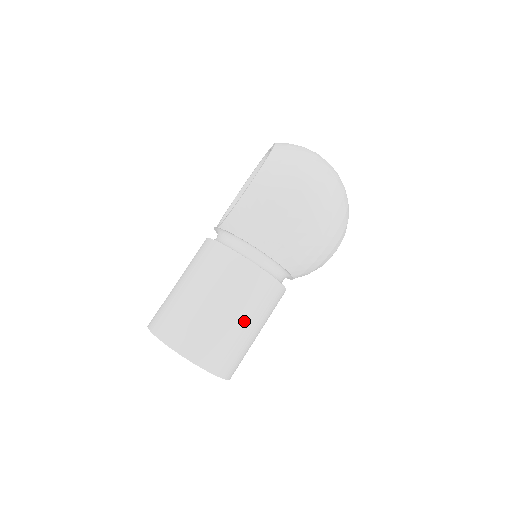
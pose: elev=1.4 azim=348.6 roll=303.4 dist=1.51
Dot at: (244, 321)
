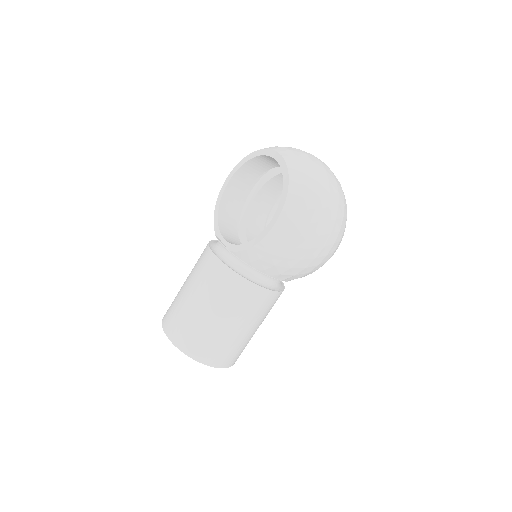
Dot at: (255, 328)
